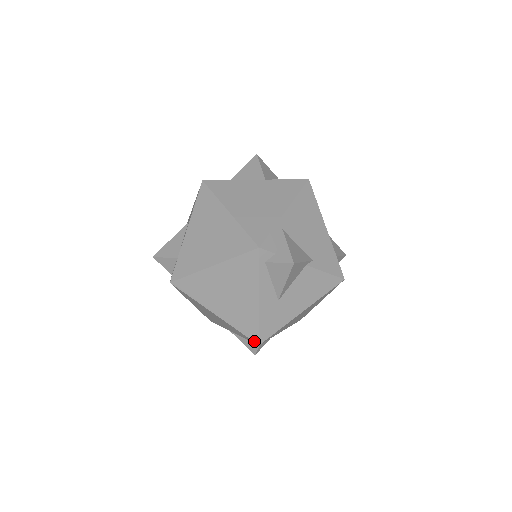
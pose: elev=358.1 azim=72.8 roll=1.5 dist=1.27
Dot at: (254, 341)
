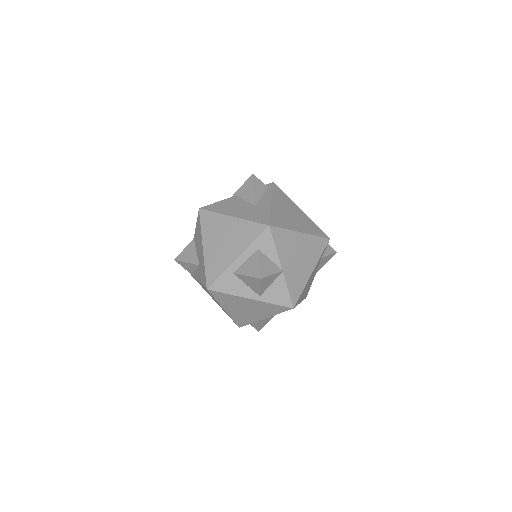
Dot at: occluded
